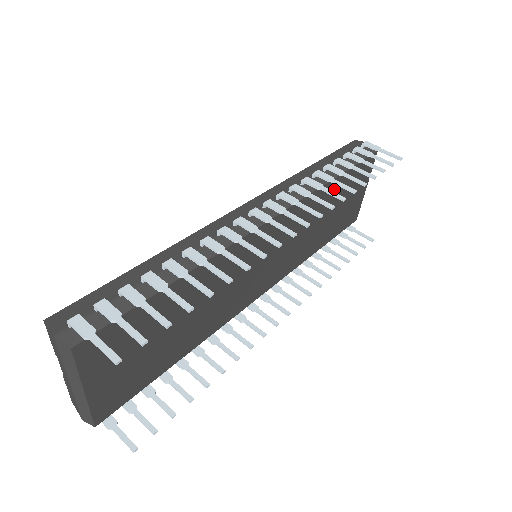
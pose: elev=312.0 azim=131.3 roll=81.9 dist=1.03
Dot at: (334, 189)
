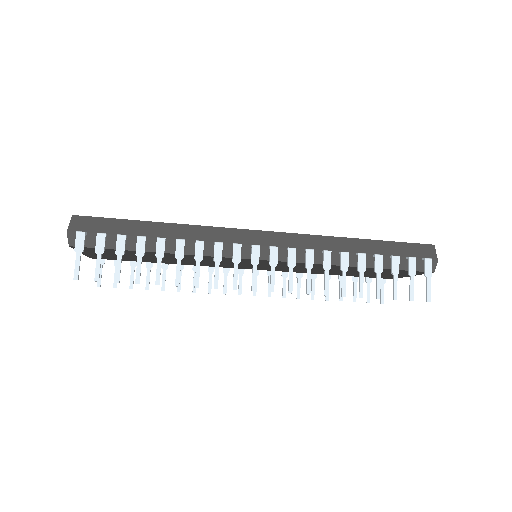
Dot at: (356, 268)
